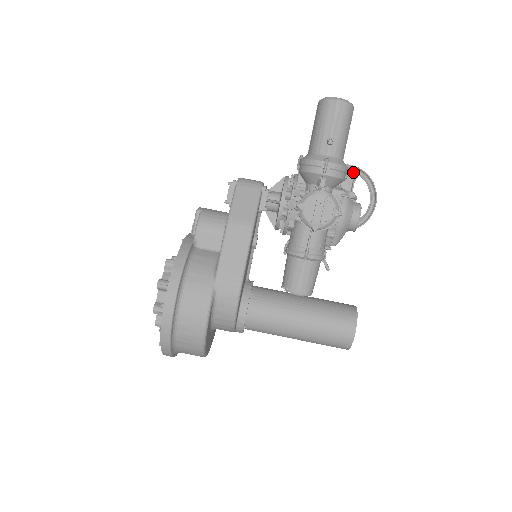
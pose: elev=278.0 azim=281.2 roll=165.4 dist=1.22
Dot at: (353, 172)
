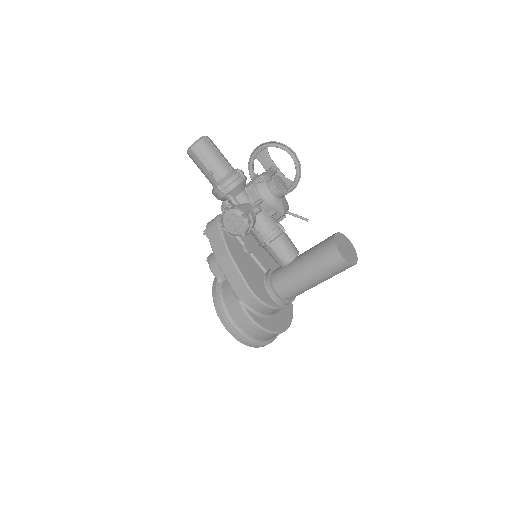
Dot at: (263, 149)
